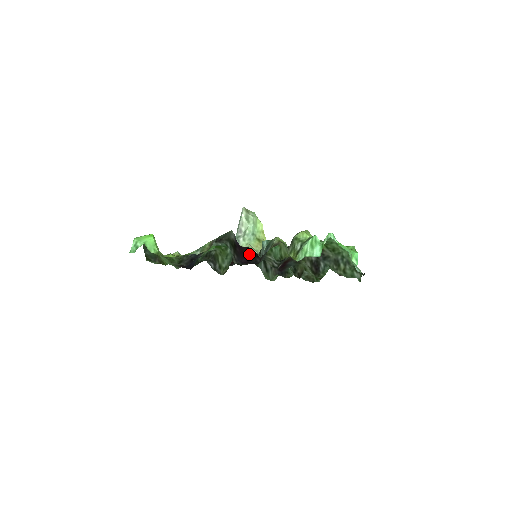
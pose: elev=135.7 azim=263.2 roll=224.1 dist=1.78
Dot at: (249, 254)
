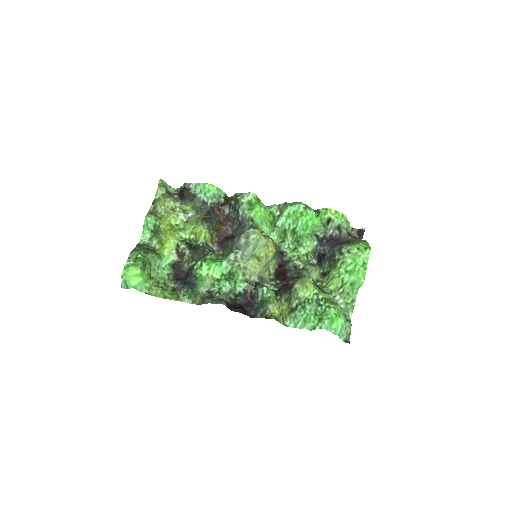
Dot at: (241, 308)
